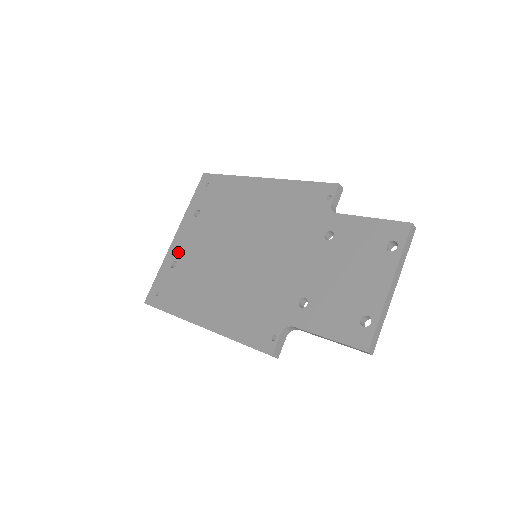
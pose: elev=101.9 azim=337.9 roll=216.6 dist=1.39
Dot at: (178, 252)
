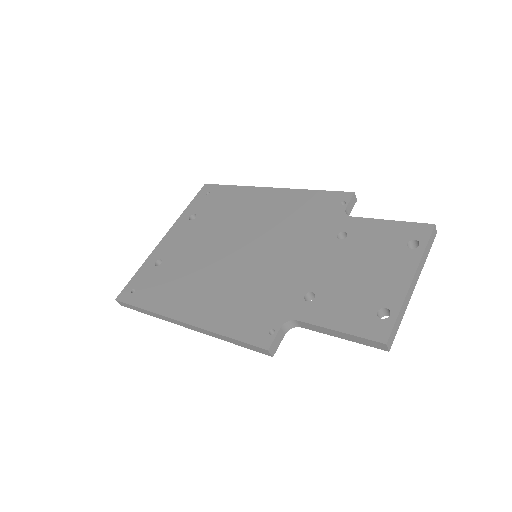
Dot at: (165, 251)
